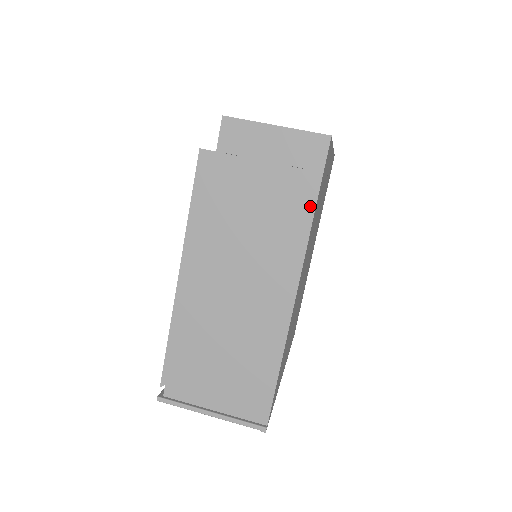
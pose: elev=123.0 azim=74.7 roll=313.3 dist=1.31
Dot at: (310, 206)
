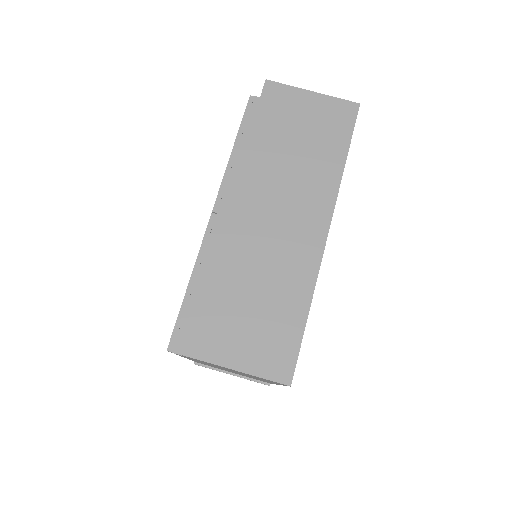
Dot at: occluded
